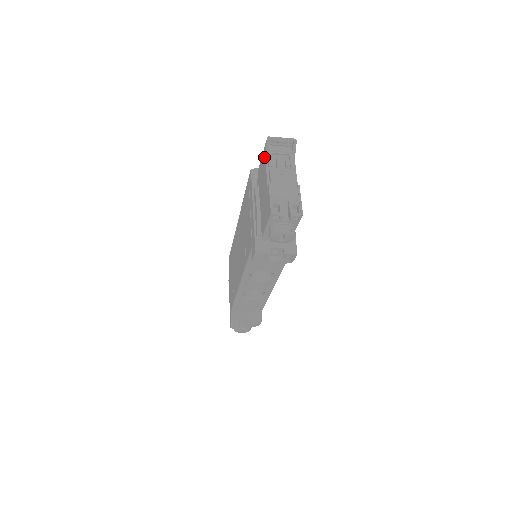
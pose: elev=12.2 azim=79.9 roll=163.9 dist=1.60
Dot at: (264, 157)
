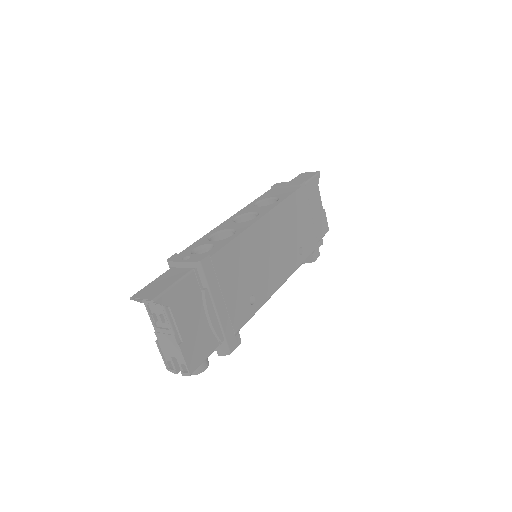
Dot at: occluded
